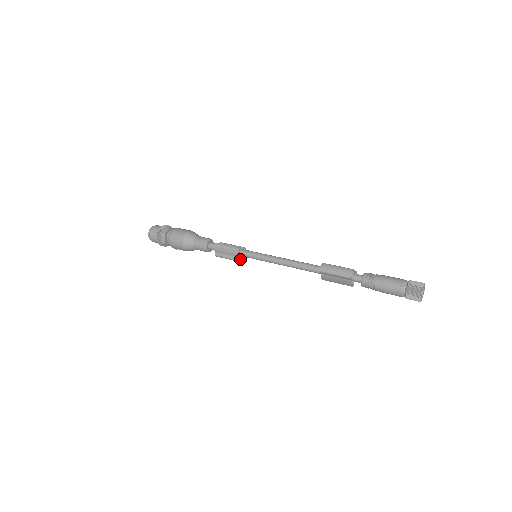
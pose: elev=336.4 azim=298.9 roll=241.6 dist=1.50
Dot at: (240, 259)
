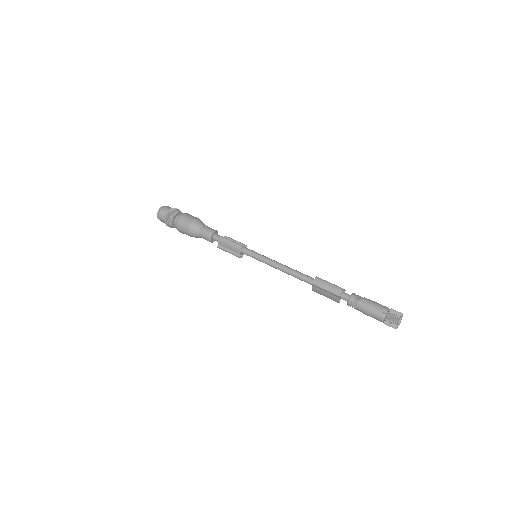
Dot at: (240, 255)
